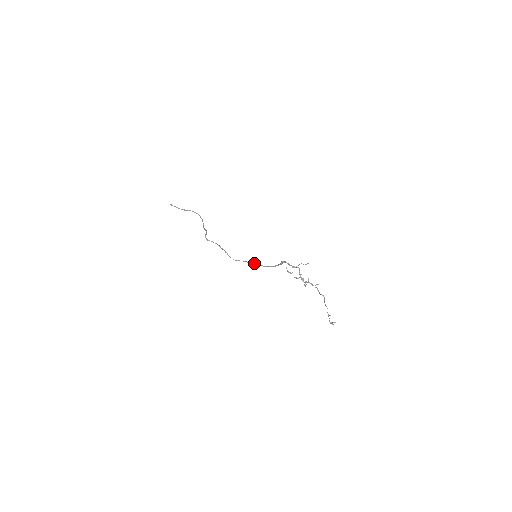
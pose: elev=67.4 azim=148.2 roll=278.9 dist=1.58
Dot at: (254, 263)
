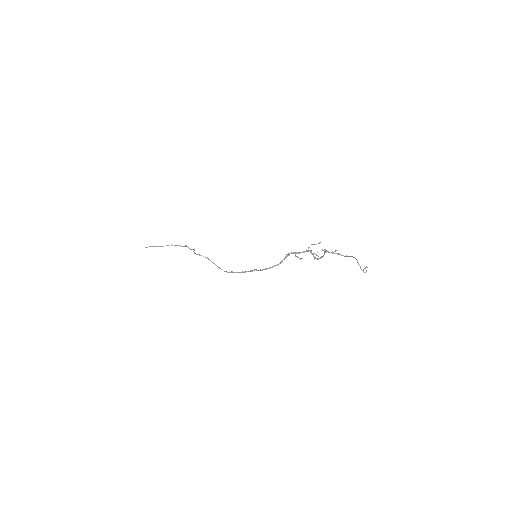
Dot at: (252, 270)
